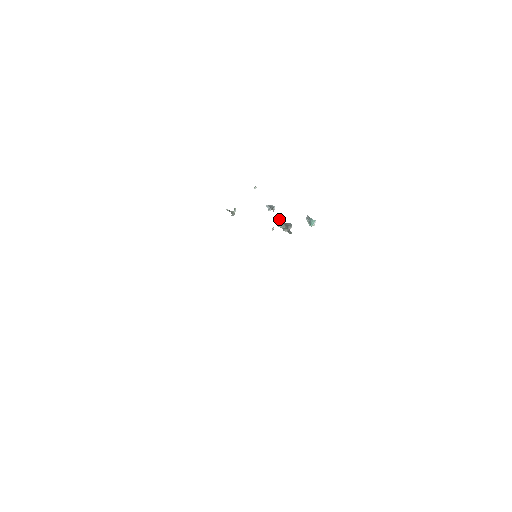
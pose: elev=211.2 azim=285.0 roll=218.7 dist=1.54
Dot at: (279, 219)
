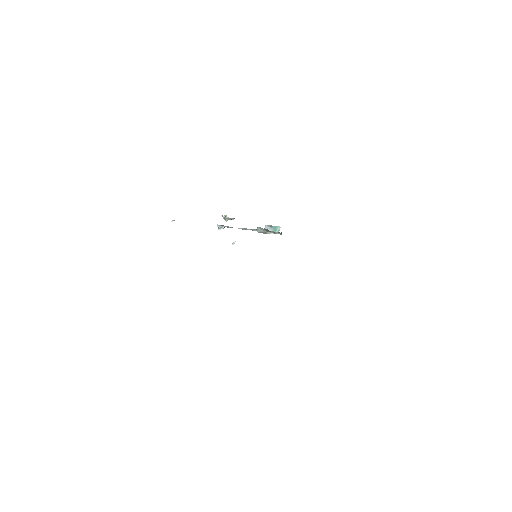
Dot at: (248, 229)
